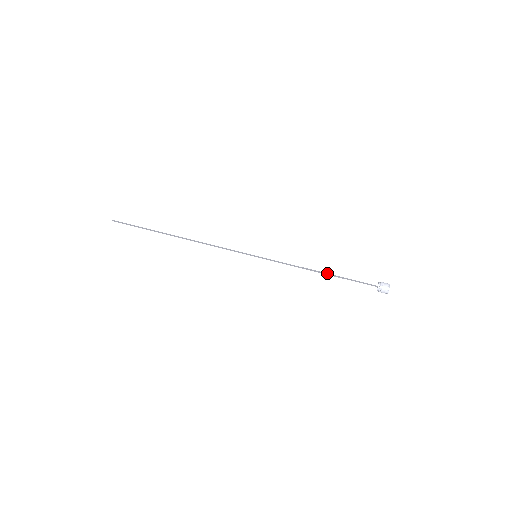
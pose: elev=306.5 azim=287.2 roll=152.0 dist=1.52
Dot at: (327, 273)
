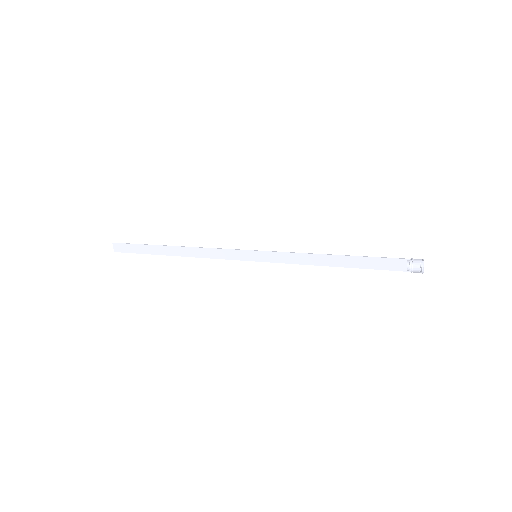
Dot at: (340, 255)
